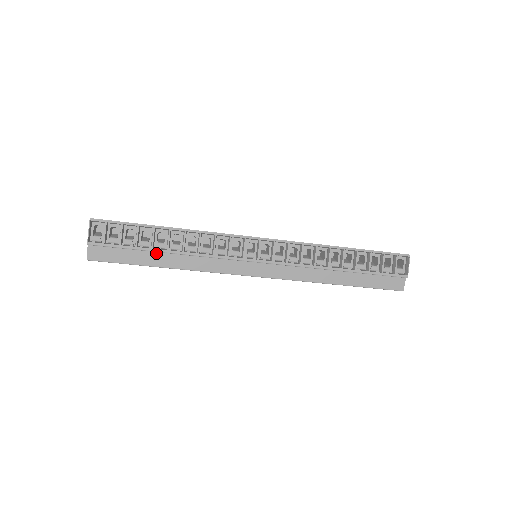
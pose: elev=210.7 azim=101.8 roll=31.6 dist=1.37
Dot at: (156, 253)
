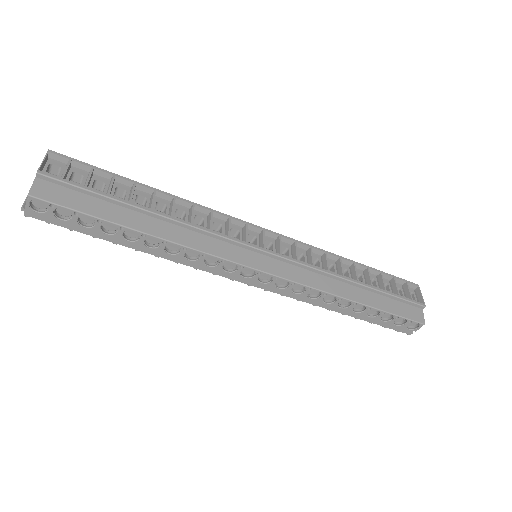
Dot at: (133, 212)
